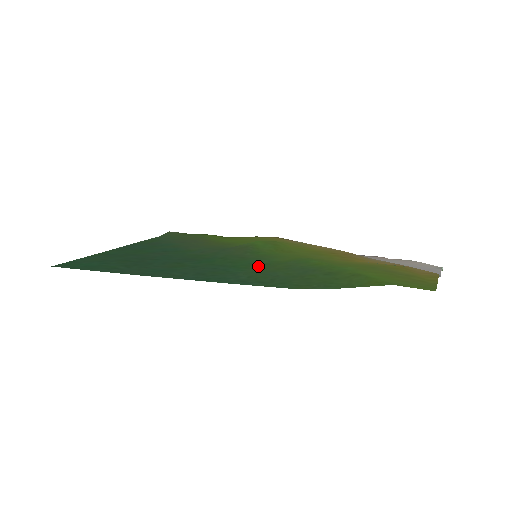
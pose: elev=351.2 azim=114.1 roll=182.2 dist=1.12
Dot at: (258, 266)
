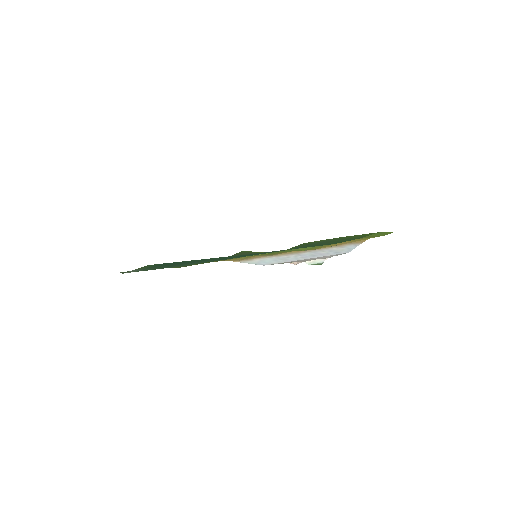
Dot at: occluded
